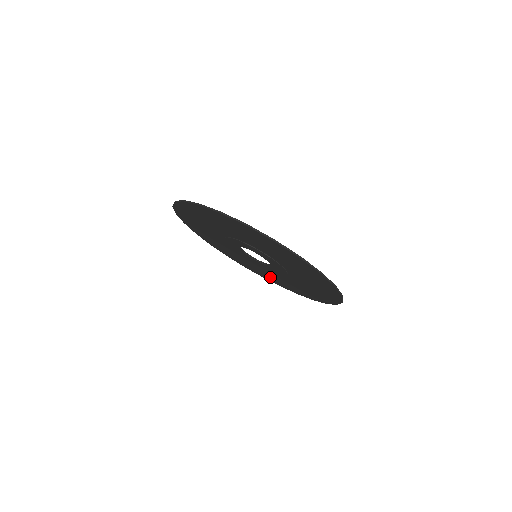
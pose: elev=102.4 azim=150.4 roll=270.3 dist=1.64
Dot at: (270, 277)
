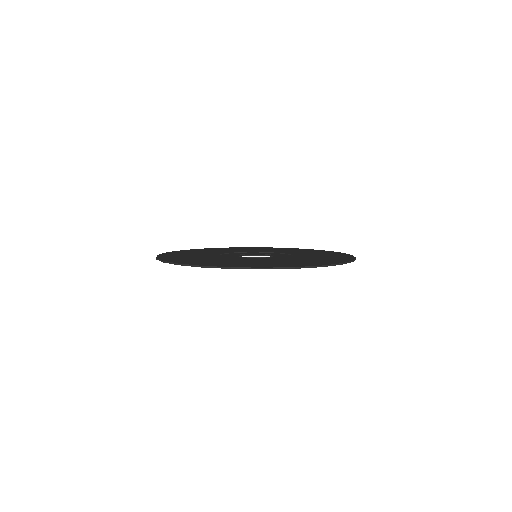
Dot at: occluded
